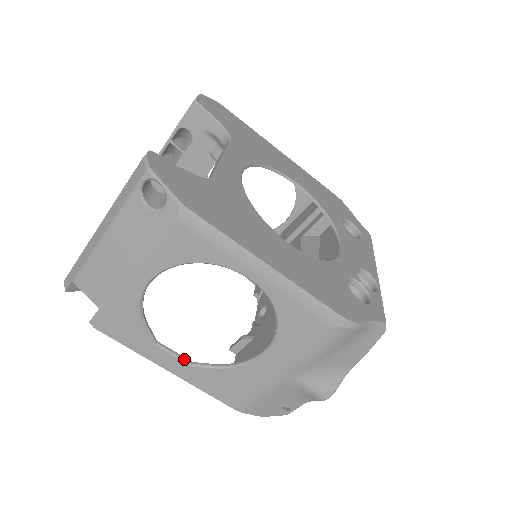
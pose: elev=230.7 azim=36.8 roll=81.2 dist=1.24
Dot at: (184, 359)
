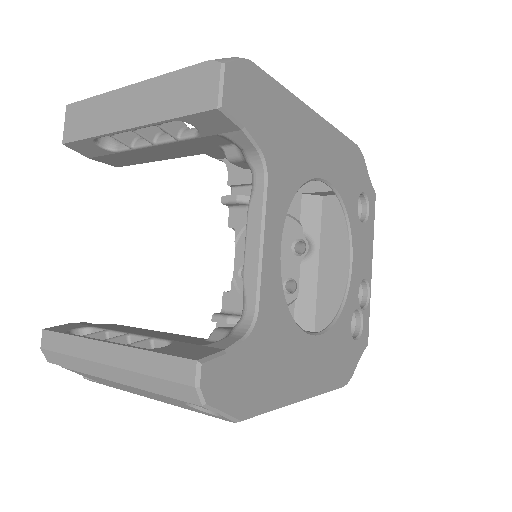
Dot at: occluded
